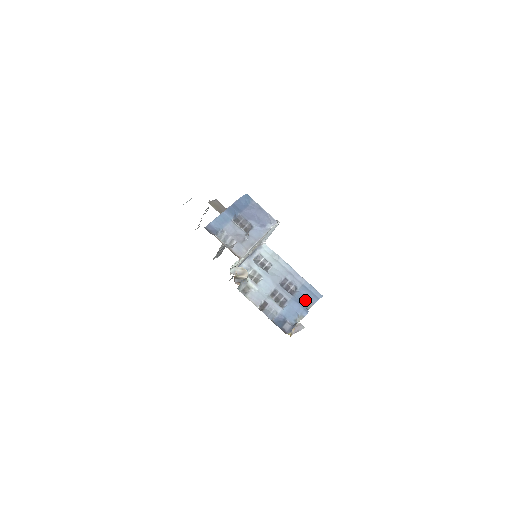
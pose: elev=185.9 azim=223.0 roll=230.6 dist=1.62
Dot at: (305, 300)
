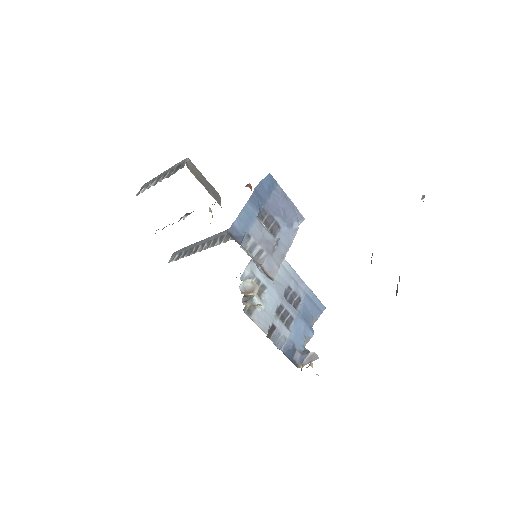
Dot at: (309, 315)
